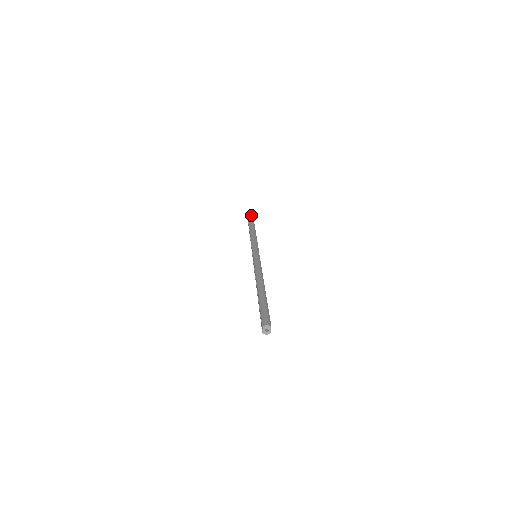
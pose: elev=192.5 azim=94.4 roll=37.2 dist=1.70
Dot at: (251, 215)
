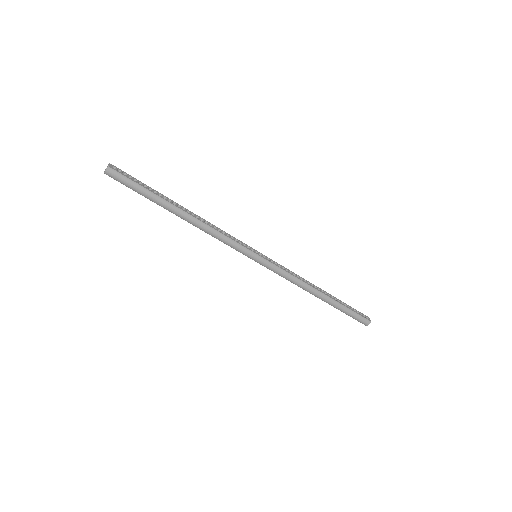
Dot at: occluded
